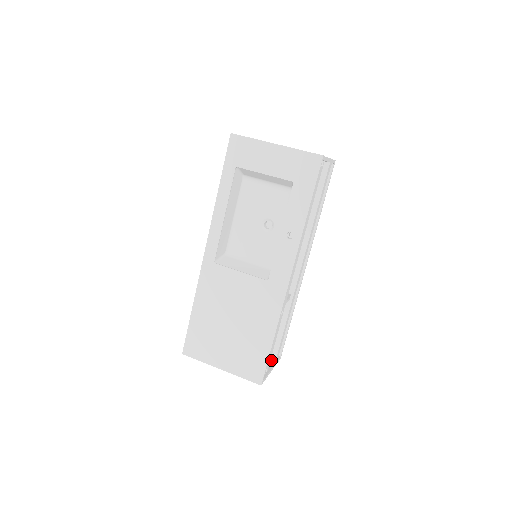
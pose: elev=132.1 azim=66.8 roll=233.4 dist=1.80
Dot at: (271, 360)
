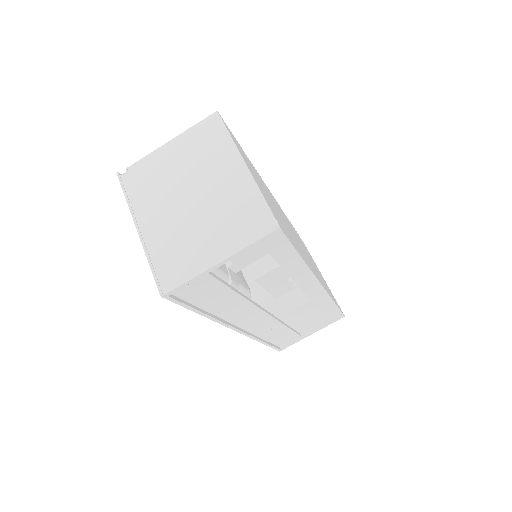
Dot at: (322, 320)
